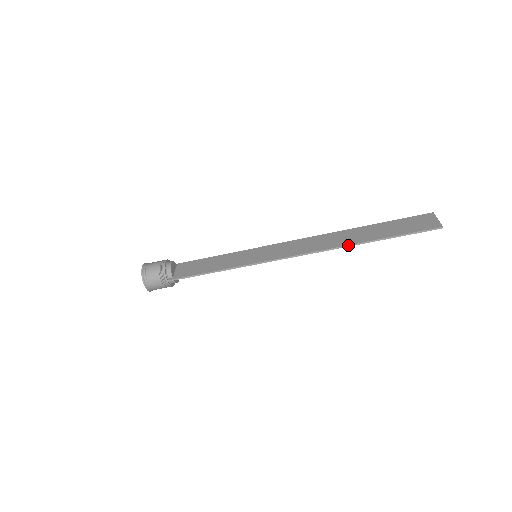
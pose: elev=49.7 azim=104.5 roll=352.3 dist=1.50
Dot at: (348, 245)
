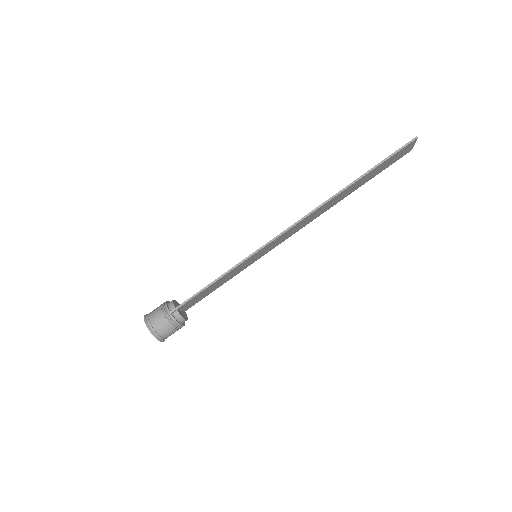
Dot at: (336, 194)
